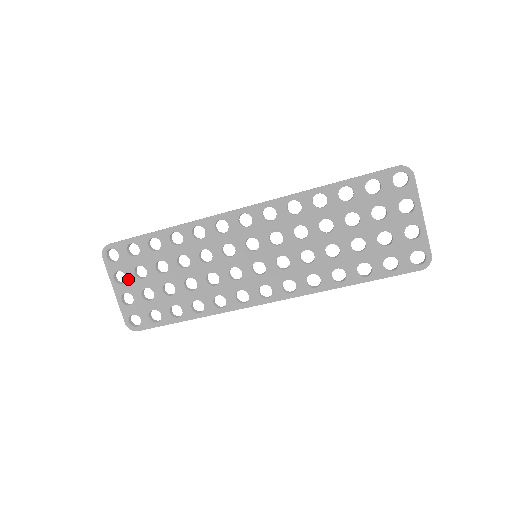
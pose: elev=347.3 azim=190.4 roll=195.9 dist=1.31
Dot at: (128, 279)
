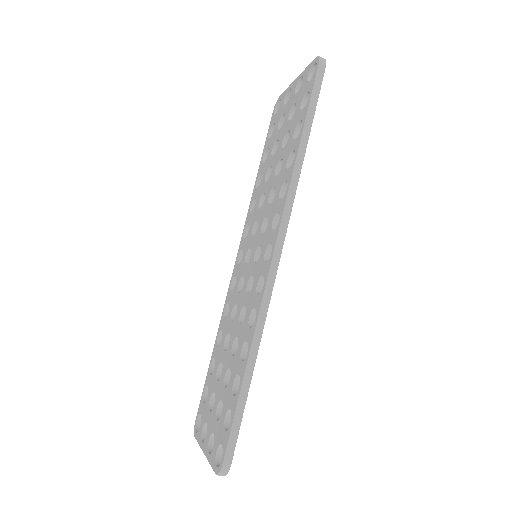
Dot at: (208, 423)
